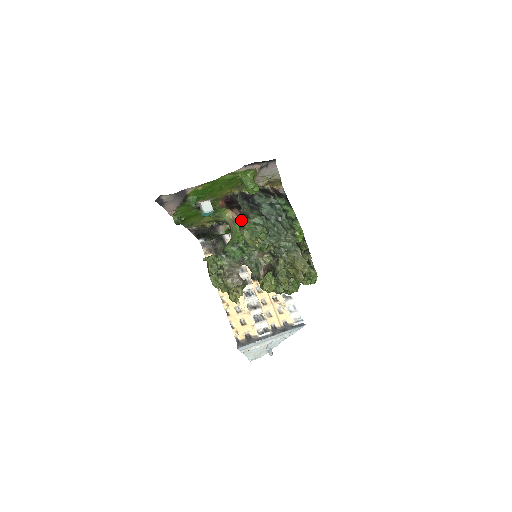
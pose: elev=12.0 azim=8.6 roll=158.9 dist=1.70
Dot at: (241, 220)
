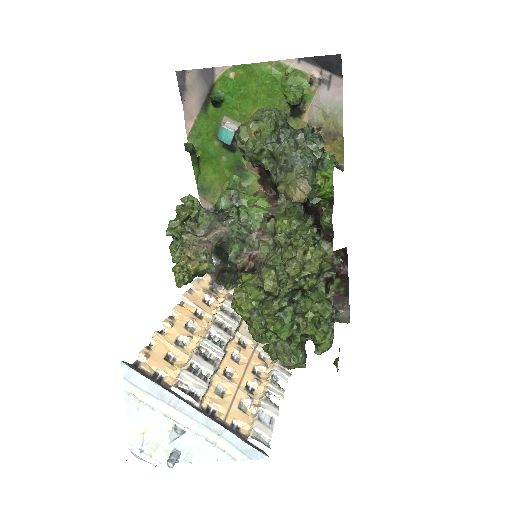
Dot at: occluded
